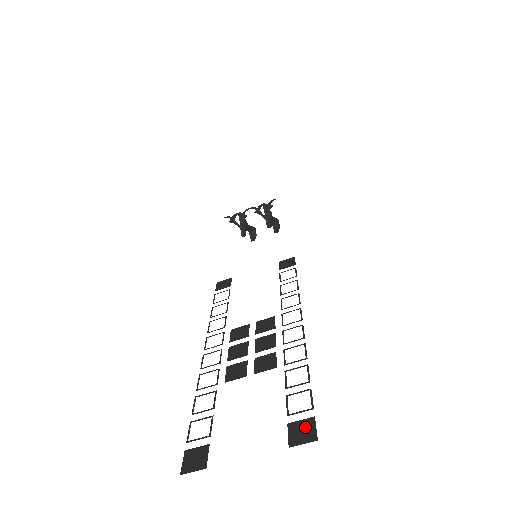
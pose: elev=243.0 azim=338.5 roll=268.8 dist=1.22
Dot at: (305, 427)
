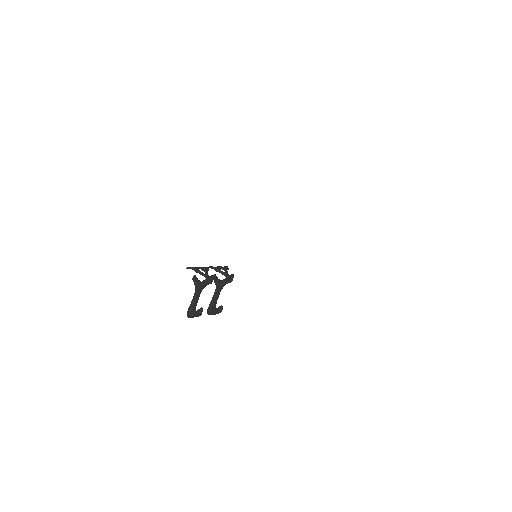
Dot at: occluded
